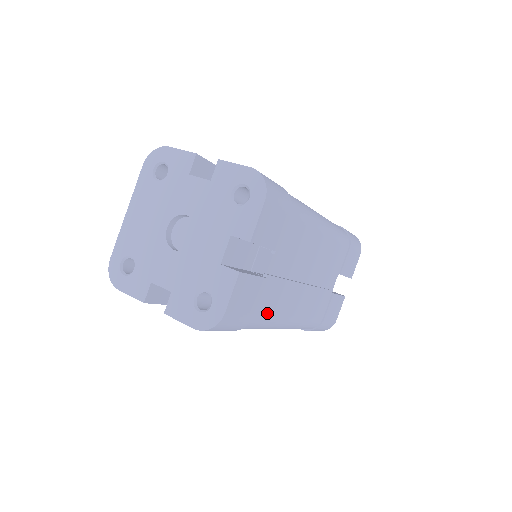
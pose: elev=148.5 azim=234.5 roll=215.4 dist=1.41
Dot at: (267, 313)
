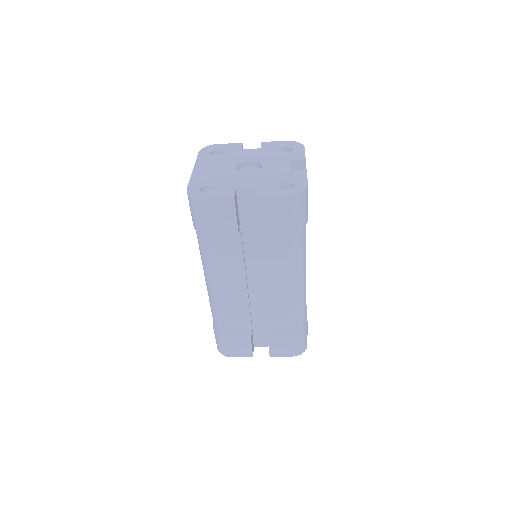
Dot at: occluded
